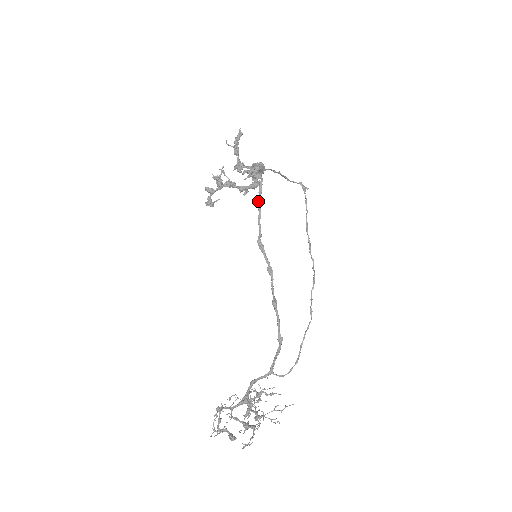
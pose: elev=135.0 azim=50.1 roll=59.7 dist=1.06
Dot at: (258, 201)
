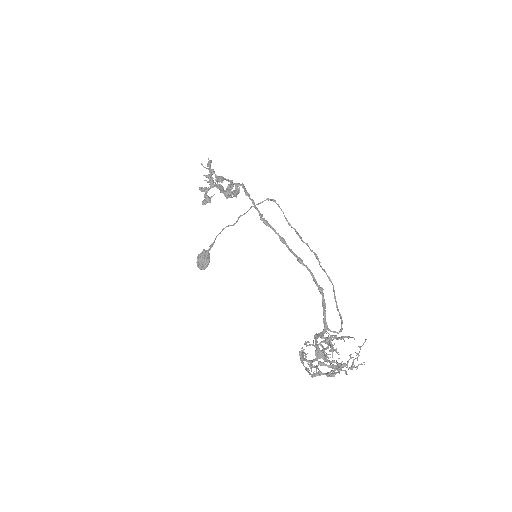
Dot at: (247, 195)
